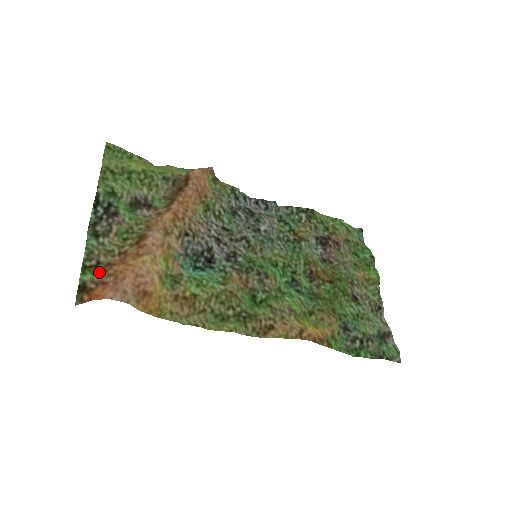
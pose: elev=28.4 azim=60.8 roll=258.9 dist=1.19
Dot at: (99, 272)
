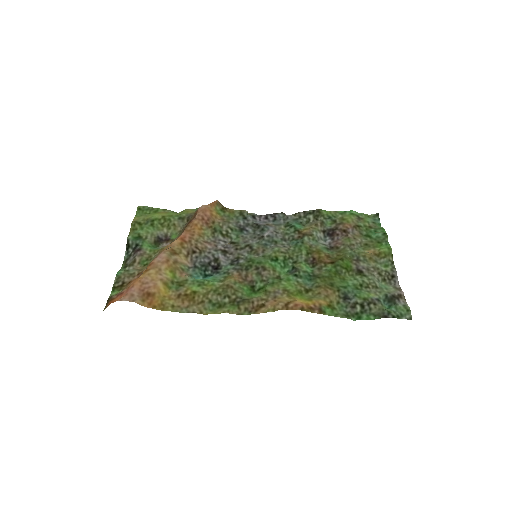
Dot at: (123, 289)
